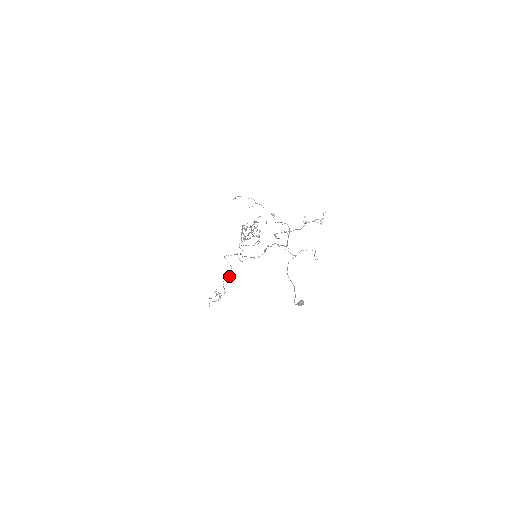
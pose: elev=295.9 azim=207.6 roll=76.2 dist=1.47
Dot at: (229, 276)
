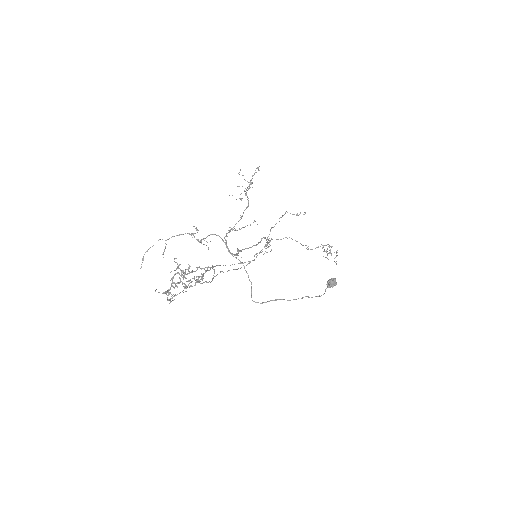
Dot at: (303, 245)
